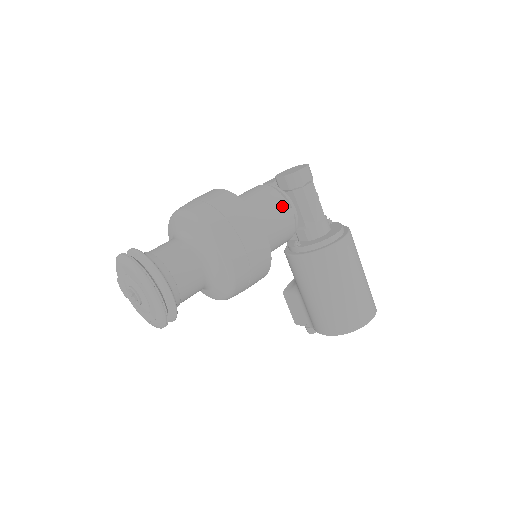
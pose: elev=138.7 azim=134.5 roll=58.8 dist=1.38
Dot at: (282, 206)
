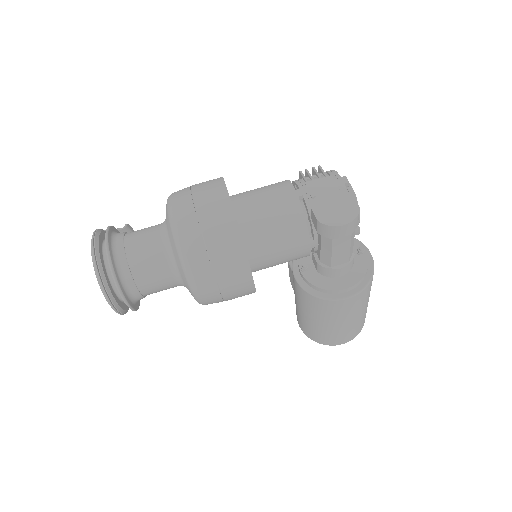
Dot at: (300, 242)
